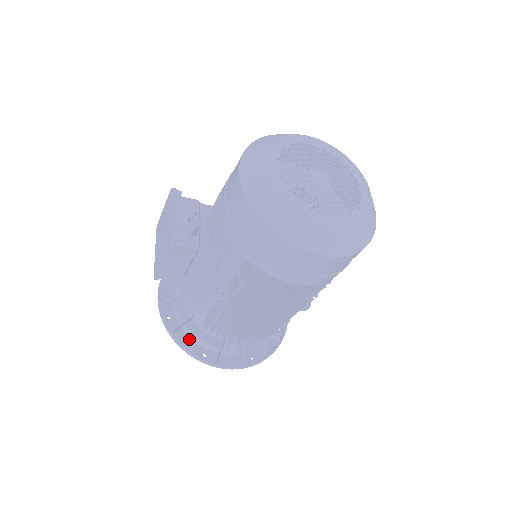
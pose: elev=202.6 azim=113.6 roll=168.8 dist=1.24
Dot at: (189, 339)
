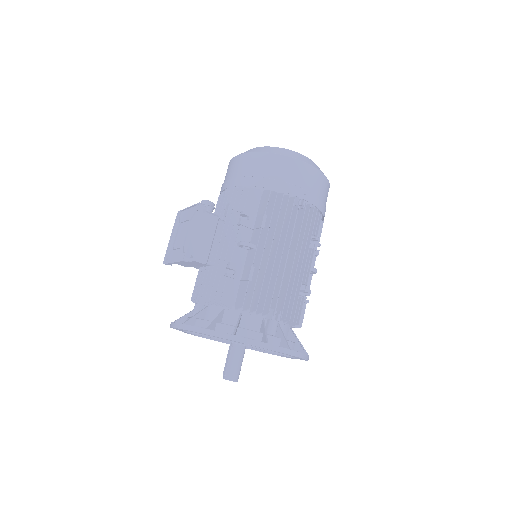
Dot at: occluded
